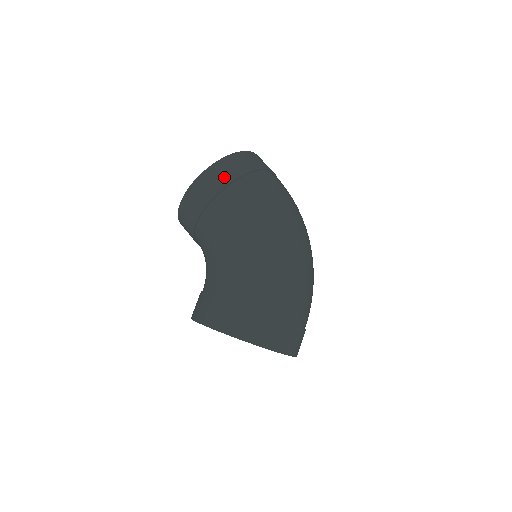
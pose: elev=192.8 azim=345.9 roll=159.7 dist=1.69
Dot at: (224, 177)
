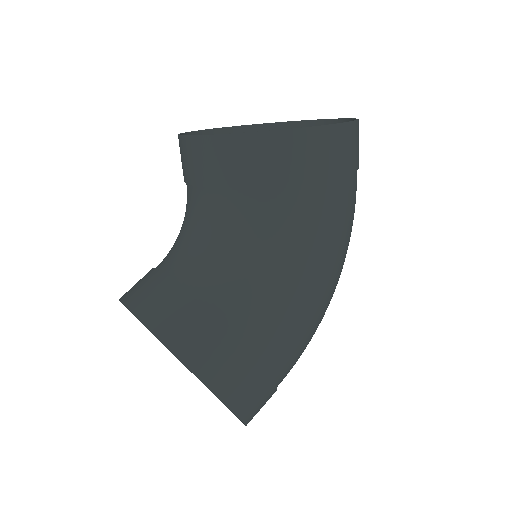
Dot at: (344, 158)
